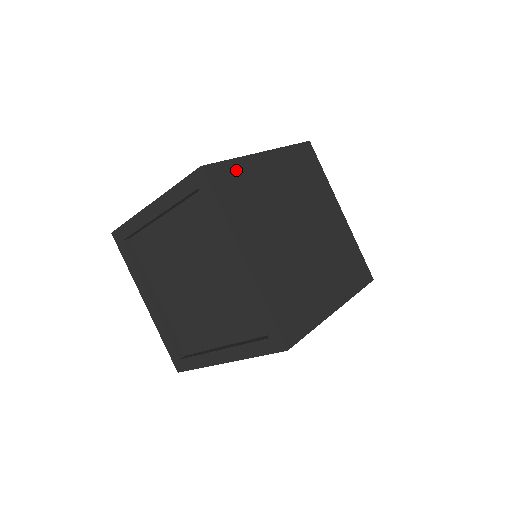
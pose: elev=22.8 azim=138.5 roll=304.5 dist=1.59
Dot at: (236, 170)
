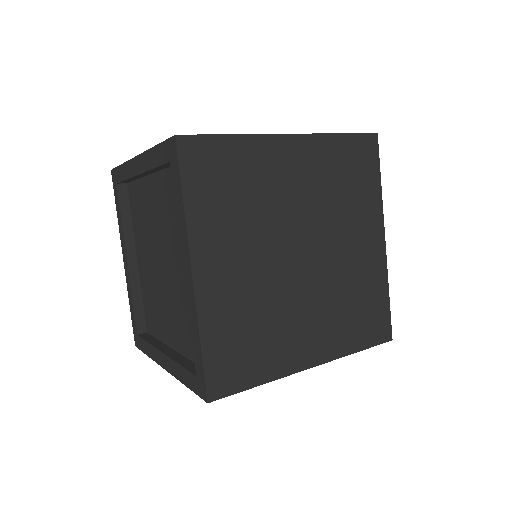
Dot at: (232, 151)
